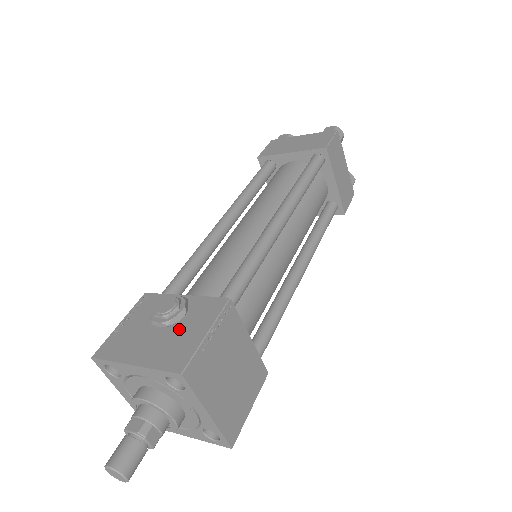
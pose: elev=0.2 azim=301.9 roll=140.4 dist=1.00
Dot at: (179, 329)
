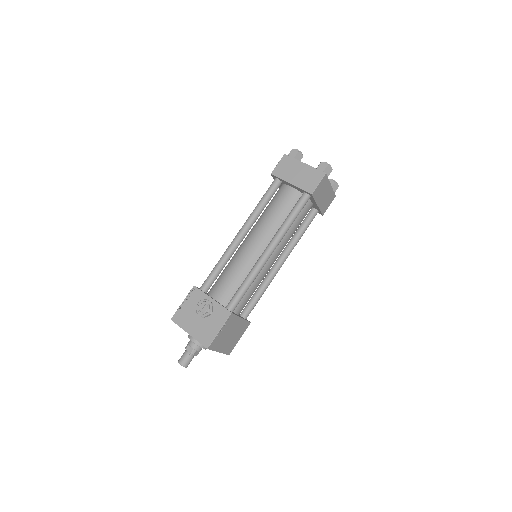
Dot at: (208, 322)
